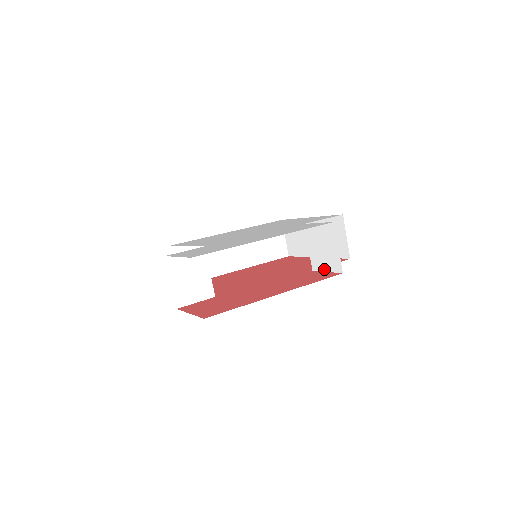
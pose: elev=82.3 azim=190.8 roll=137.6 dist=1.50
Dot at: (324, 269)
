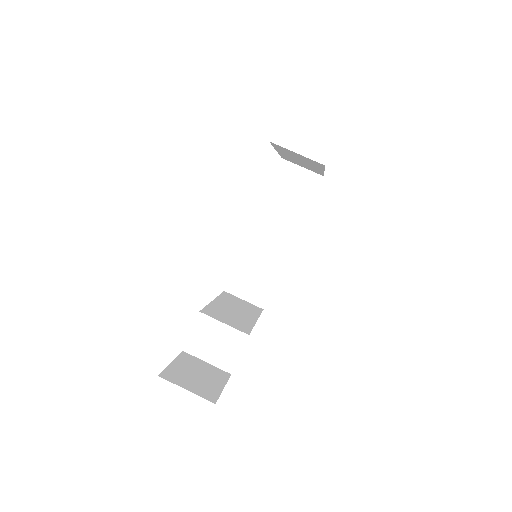
Dot at: occluded
